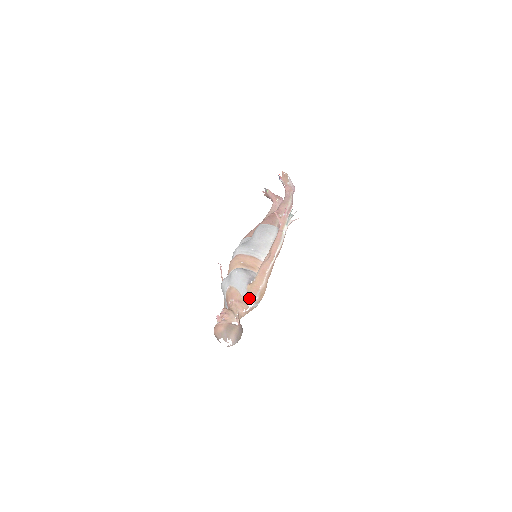
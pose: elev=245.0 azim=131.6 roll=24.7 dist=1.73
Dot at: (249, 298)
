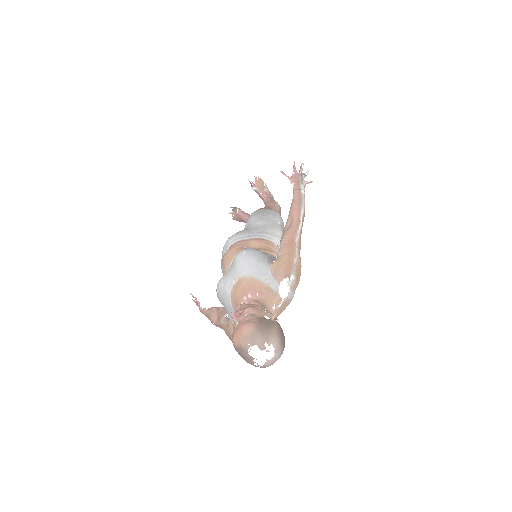
Dot at: (280, 279)
